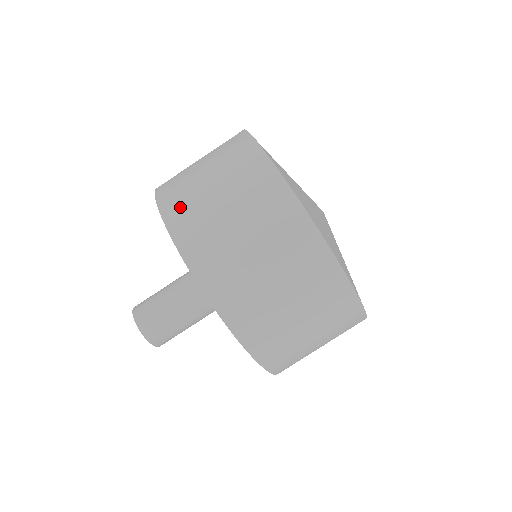
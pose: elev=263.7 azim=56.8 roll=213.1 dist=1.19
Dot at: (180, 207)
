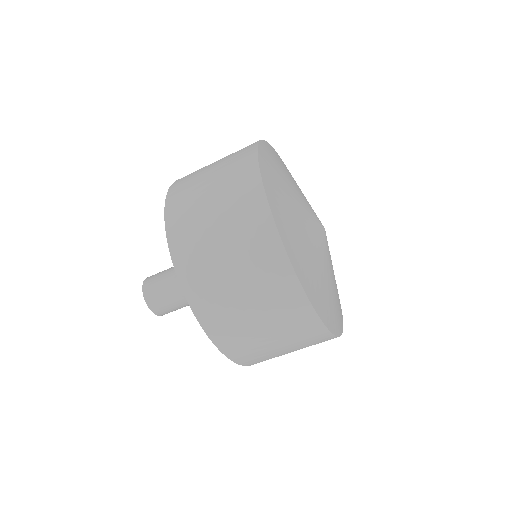
Dot at: (186, 177)
